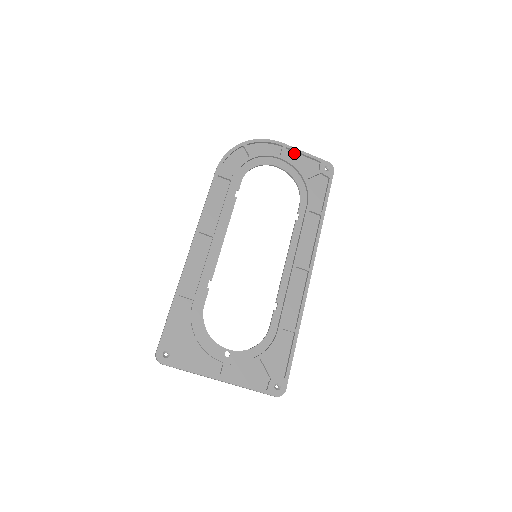
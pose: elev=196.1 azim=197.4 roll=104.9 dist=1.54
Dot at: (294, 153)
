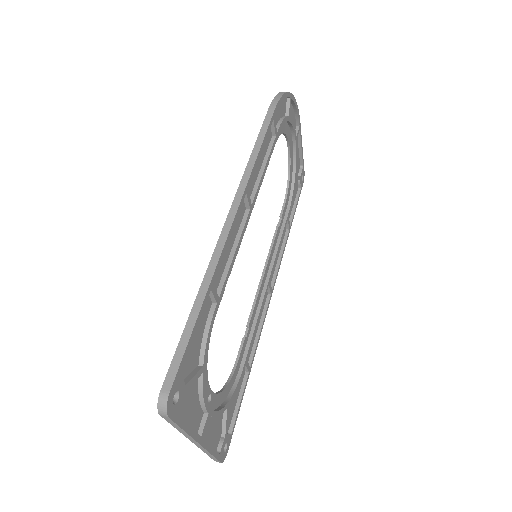
Dot at: (297, 141)
